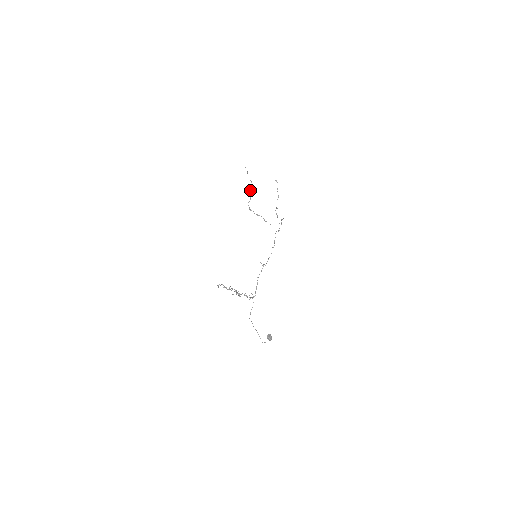
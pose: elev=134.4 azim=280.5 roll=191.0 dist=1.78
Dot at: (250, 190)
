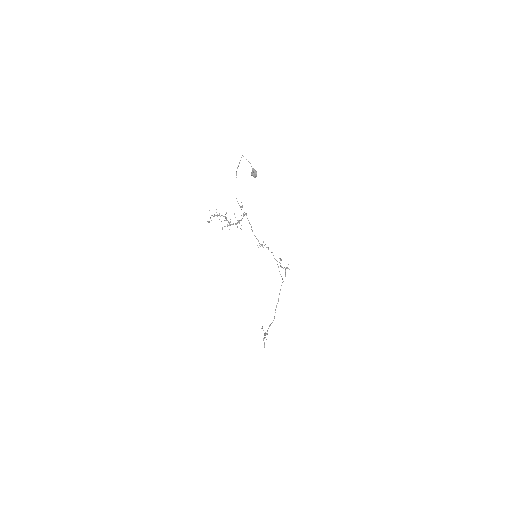
Dot at: (265, 335)
